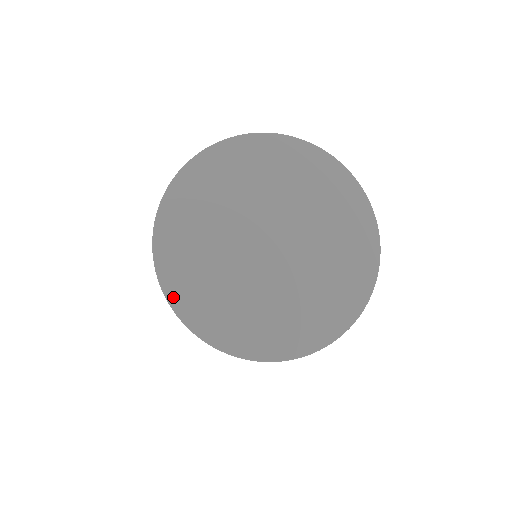
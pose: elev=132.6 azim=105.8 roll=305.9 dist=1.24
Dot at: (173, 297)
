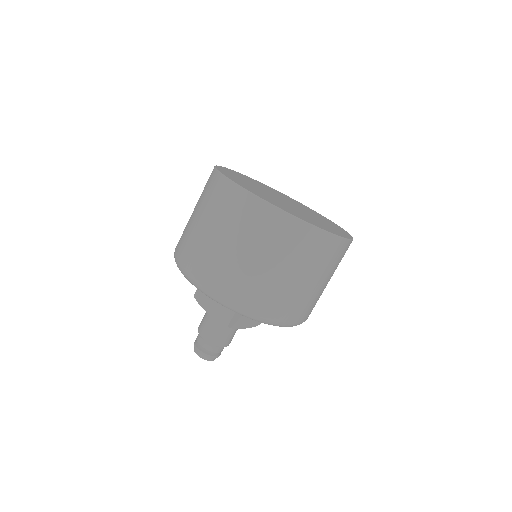
Dot at: (259, 196)
